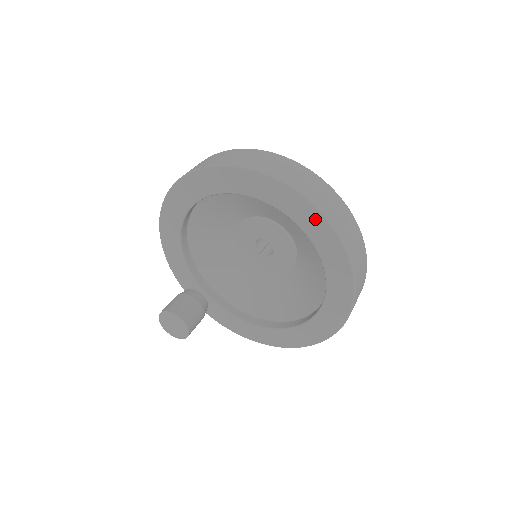
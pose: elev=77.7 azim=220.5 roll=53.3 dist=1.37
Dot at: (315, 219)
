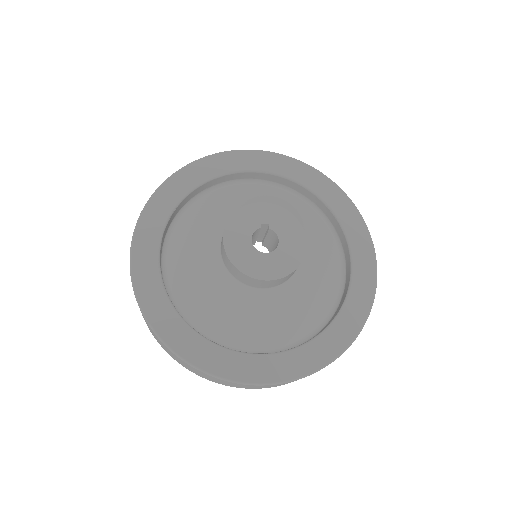
Dot at: occluded
